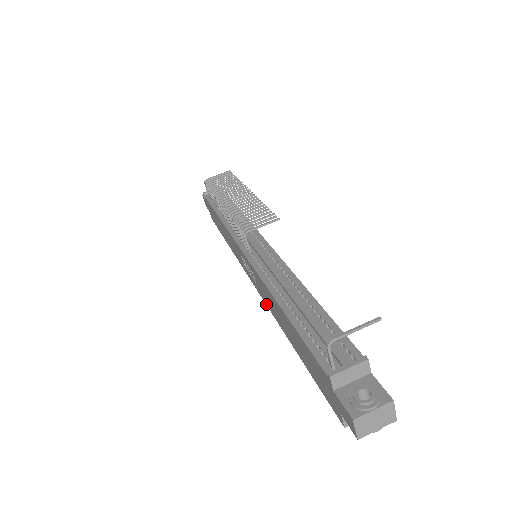
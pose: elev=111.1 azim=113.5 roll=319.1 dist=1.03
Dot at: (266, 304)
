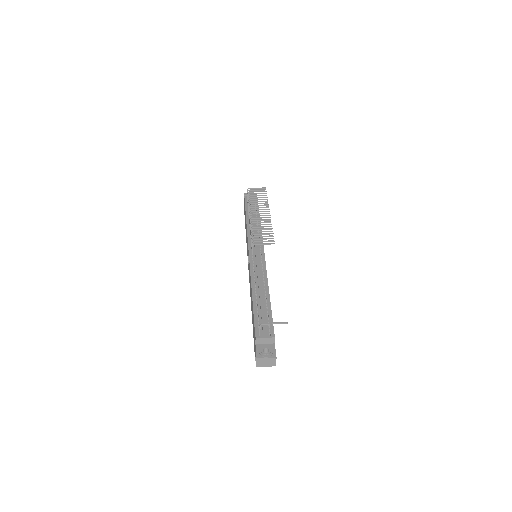
Dot at: occluded
